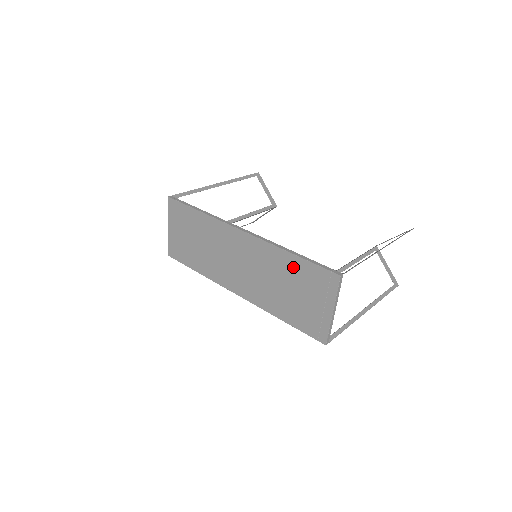
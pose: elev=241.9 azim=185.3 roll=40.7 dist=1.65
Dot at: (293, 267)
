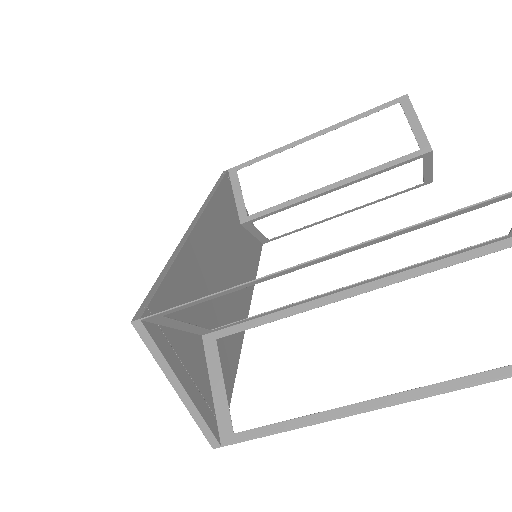
Dot at: occluded
